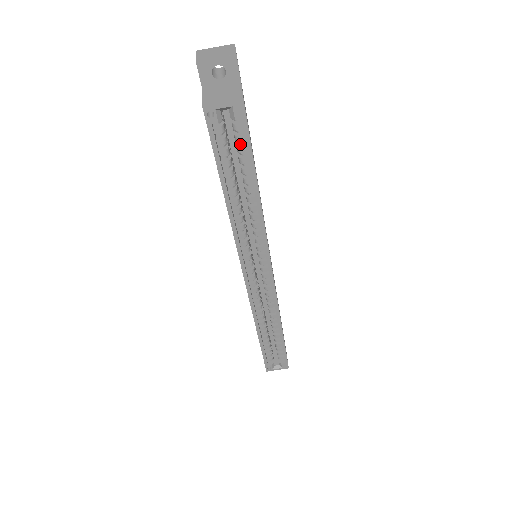
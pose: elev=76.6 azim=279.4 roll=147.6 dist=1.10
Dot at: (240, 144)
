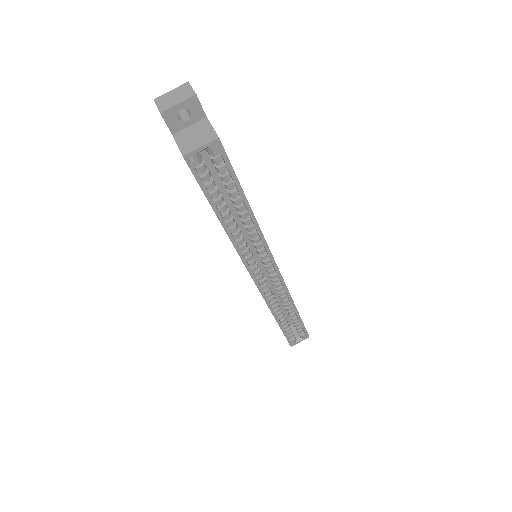
Dot at: (223, 173)
